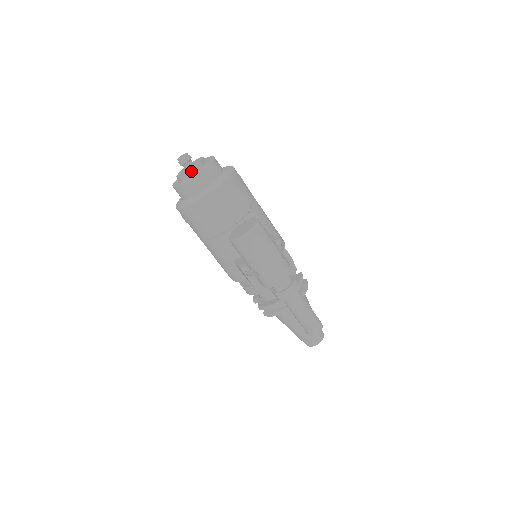
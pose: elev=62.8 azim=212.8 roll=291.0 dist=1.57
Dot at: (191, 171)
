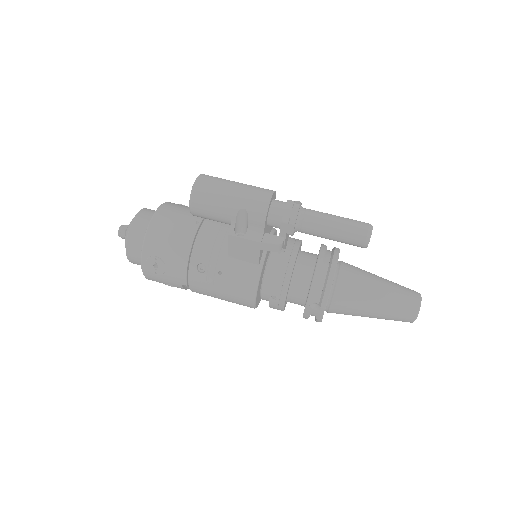
Dot at: occluded
